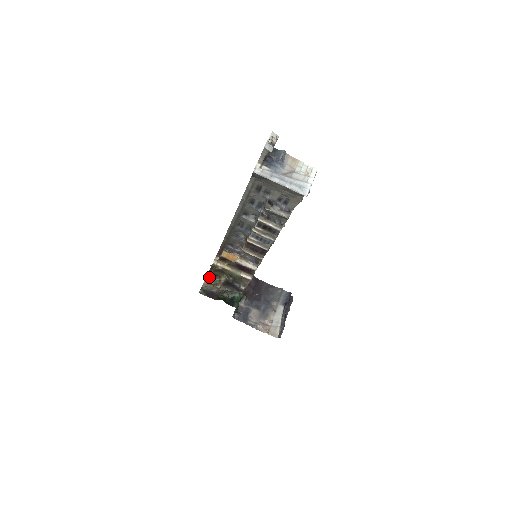
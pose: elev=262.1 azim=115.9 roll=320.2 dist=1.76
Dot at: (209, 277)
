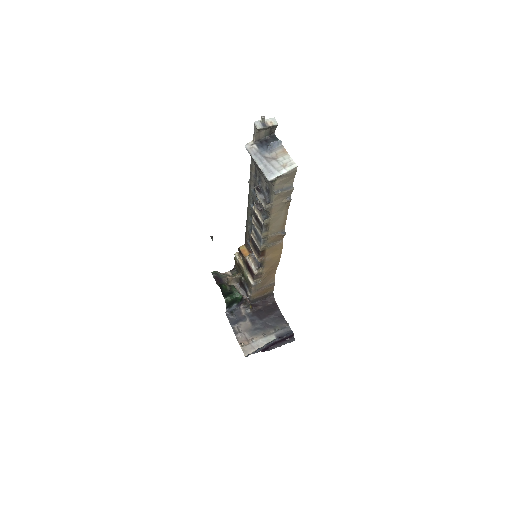
Dot at: (234, 271)
